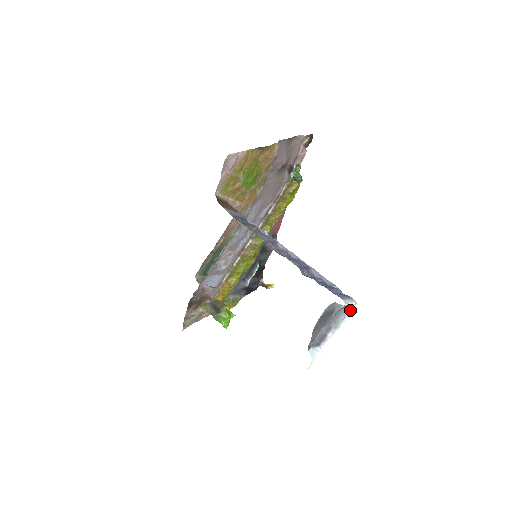
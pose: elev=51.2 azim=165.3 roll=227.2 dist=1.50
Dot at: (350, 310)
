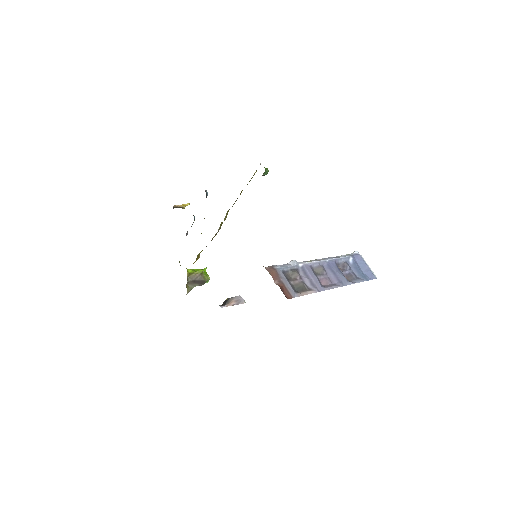
Dot at: occluded
